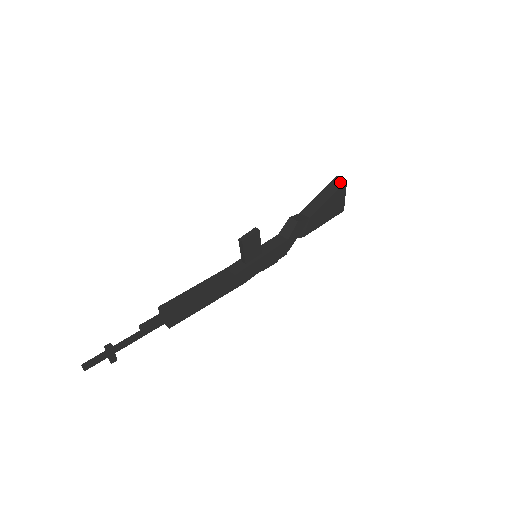
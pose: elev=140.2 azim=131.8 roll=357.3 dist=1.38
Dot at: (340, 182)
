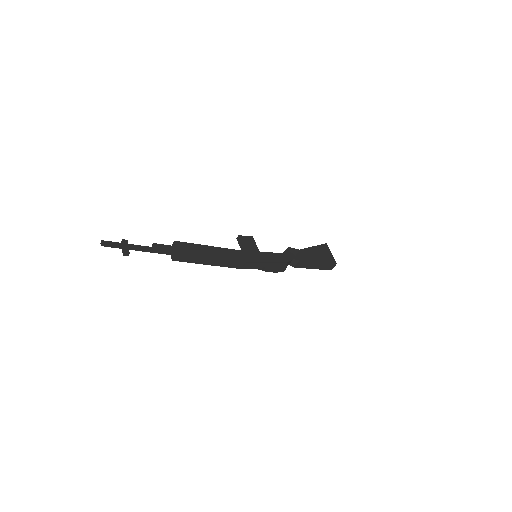
Dot at: occluded
